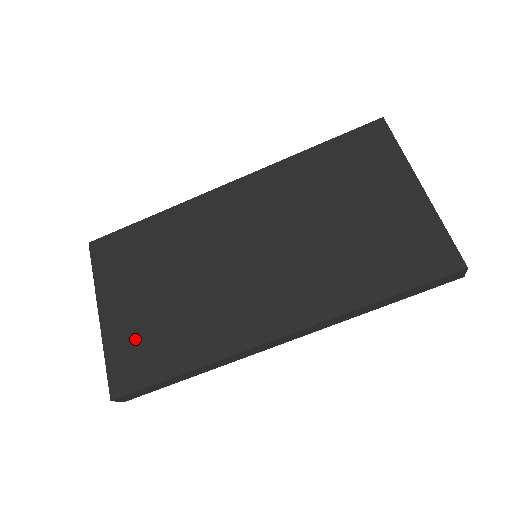
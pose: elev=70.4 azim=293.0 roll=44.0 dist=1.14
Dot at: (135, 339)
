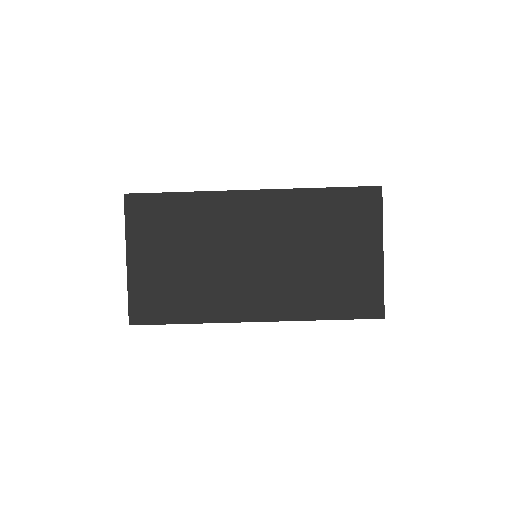
Dot at: (154, 288)
